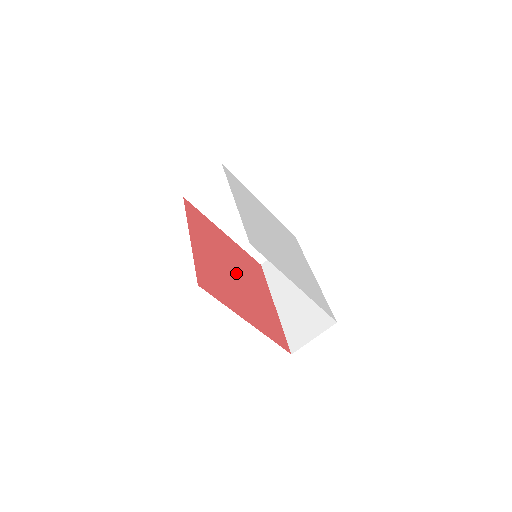
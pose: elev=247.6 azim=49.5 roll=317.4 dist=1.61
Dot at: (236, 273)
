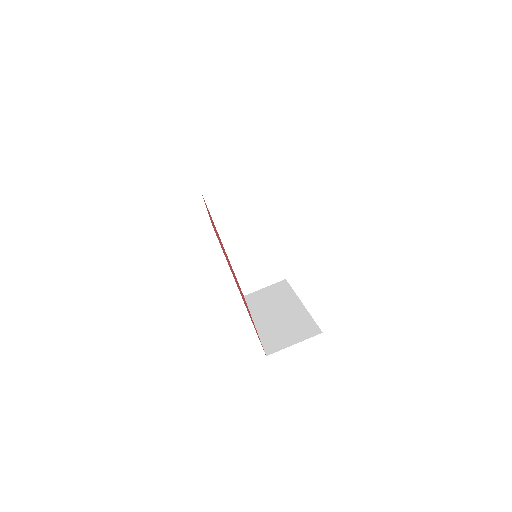
Dot at: occluded
